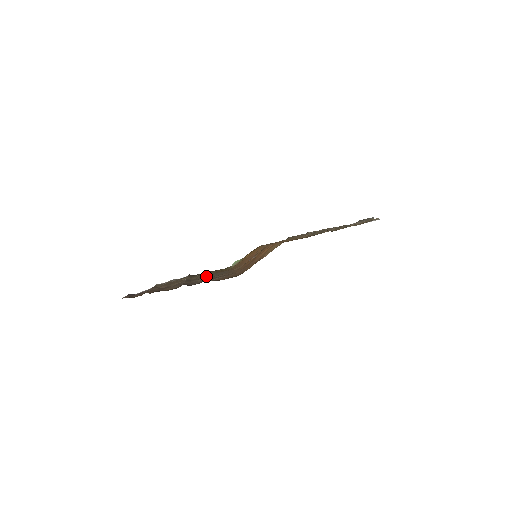
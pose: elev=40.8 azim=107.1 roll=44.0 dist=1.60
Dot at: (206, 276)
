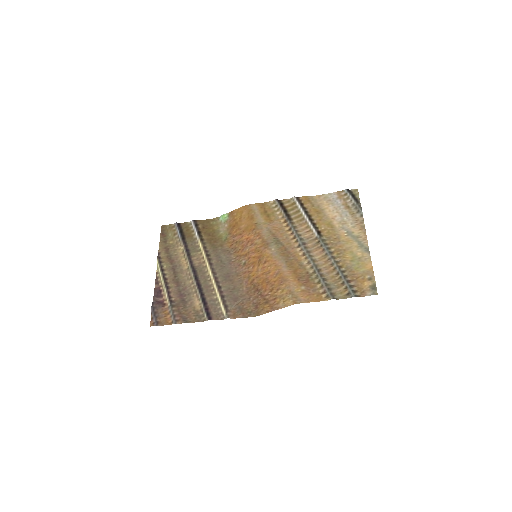
Dot at: (217, 286)
